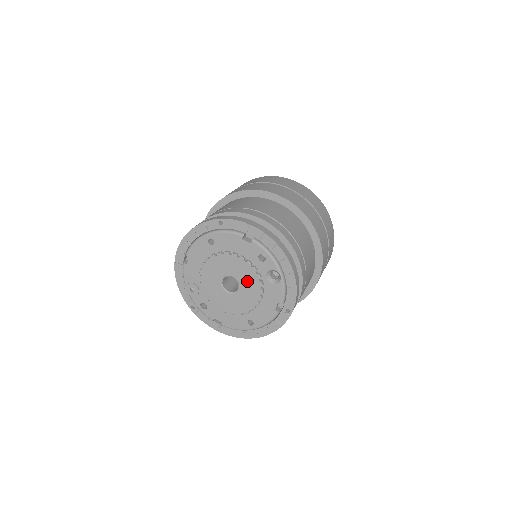
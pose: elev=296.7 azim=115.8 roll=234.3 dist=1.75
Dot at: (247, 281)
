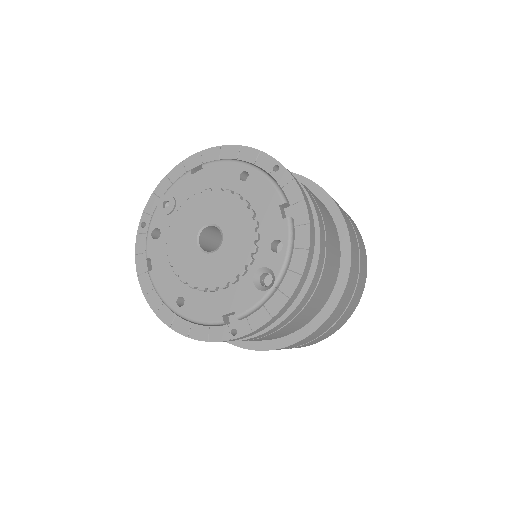
Dot at: (232, 253)
